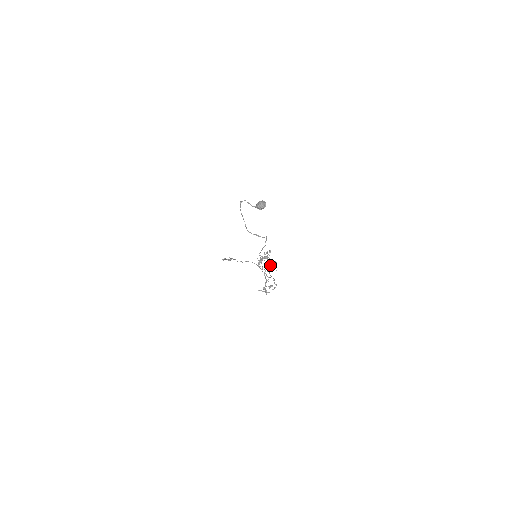
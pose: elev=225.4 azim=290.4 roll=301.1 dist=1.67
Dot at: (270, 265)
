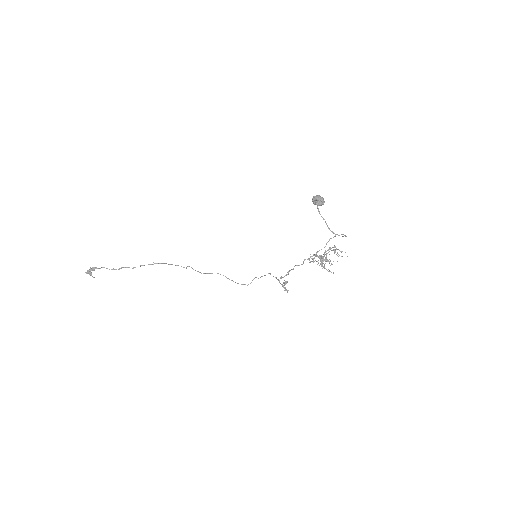
Dot at: (327, 261)
